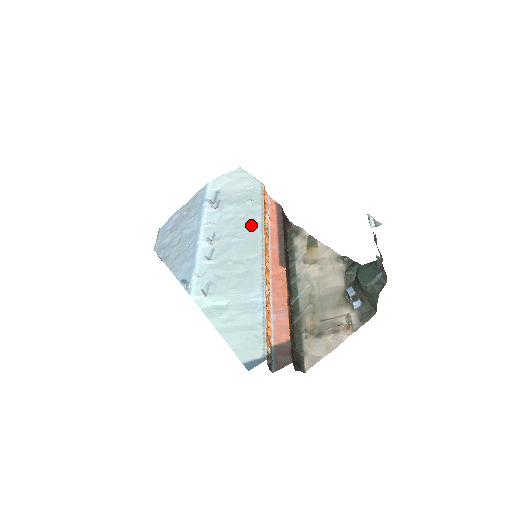
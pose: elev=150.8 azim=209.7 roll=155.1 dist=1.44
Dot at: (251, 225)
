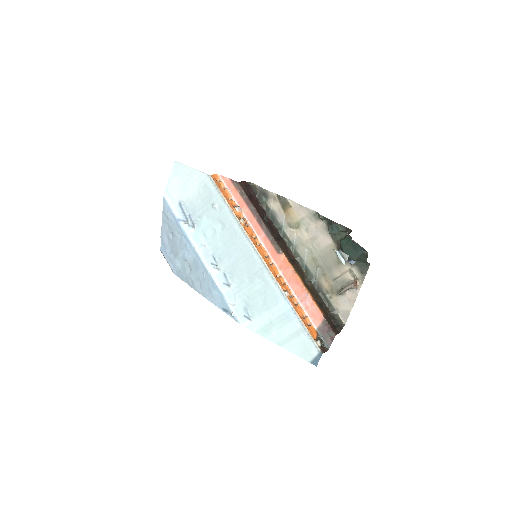
Dot at: (234, 234)
